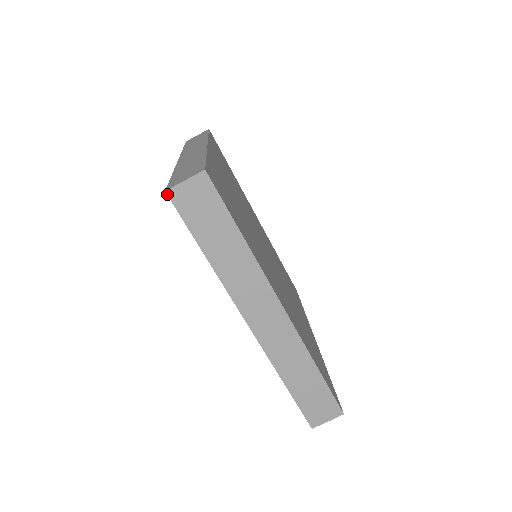
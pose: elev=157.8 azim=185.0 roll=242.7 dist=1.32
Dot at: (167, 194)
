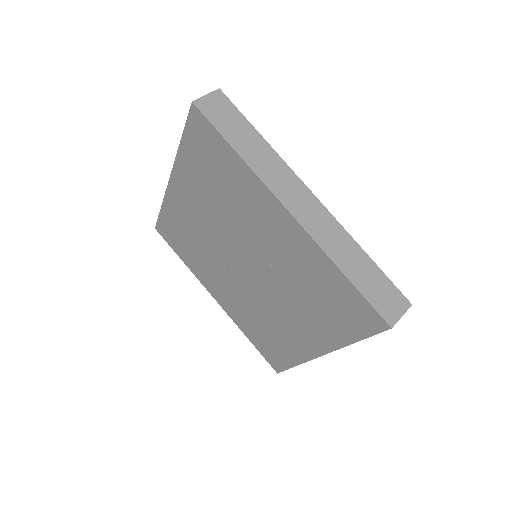
Dot at: (194, 104)
